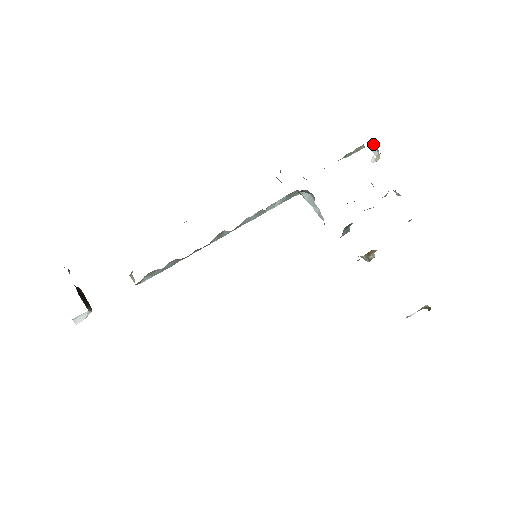
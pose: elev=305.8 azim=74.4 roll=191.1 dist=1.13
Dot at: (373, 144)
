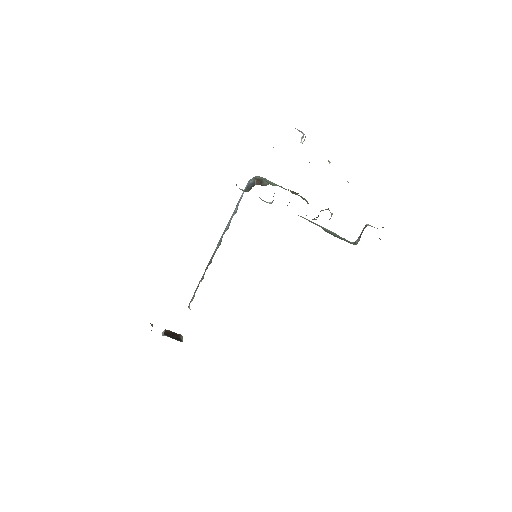
Dot at: occluded
